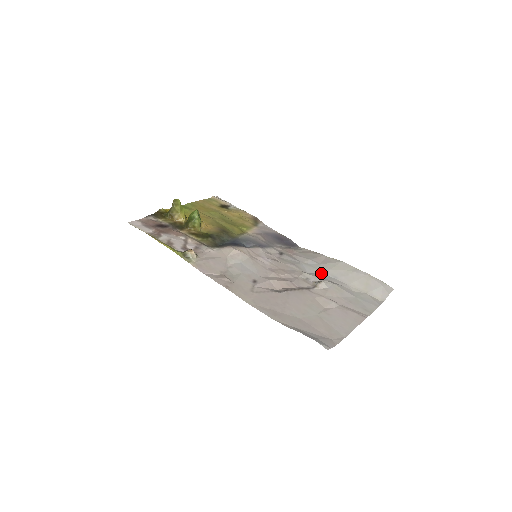
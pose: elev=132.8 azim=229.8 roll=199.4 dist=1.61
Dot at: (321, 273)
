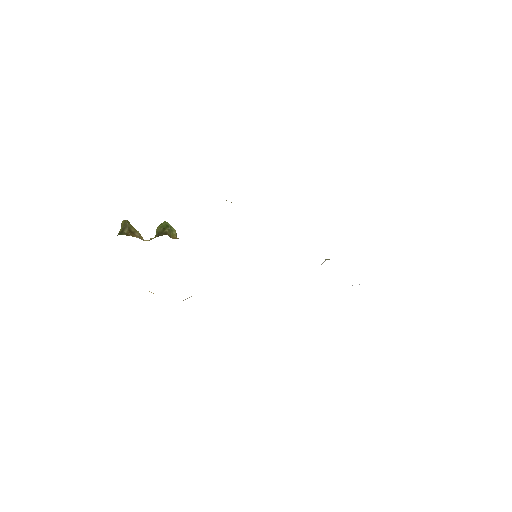
Dot at: occluded
